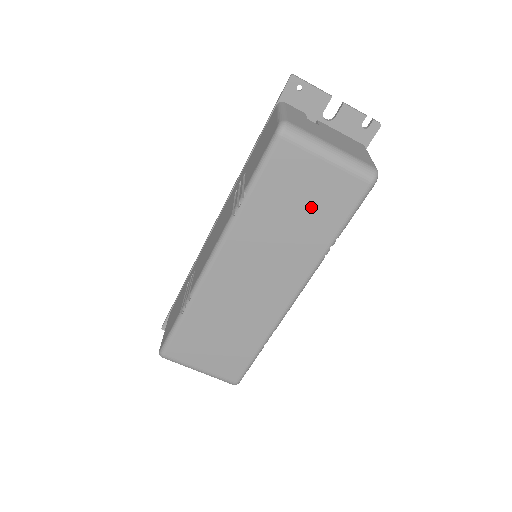
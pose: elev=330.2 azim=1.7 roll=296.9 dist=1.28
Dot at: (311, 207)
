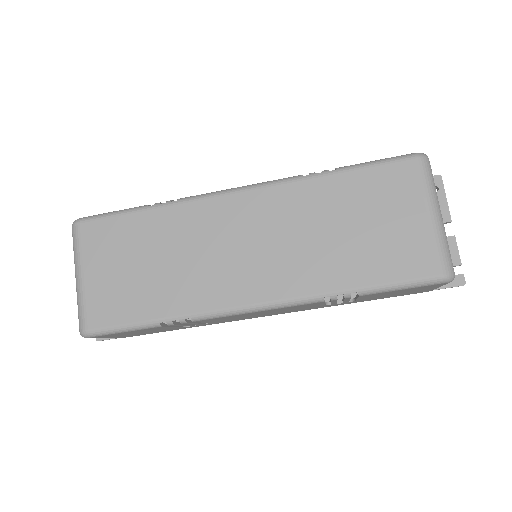
Dot at: (371, 238)
